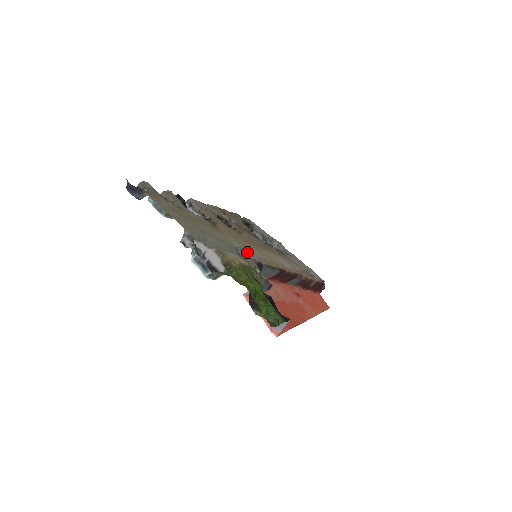
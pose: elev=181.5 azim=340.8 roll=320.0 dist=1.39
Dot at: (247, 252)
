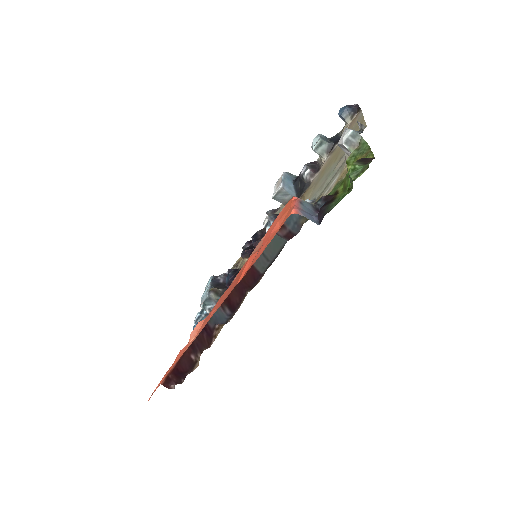
Dot at: occluded
